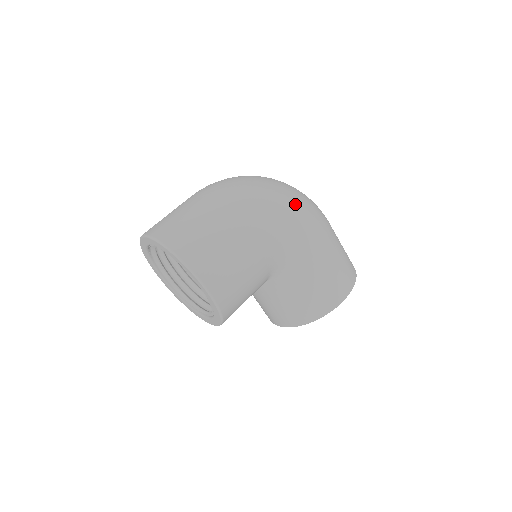
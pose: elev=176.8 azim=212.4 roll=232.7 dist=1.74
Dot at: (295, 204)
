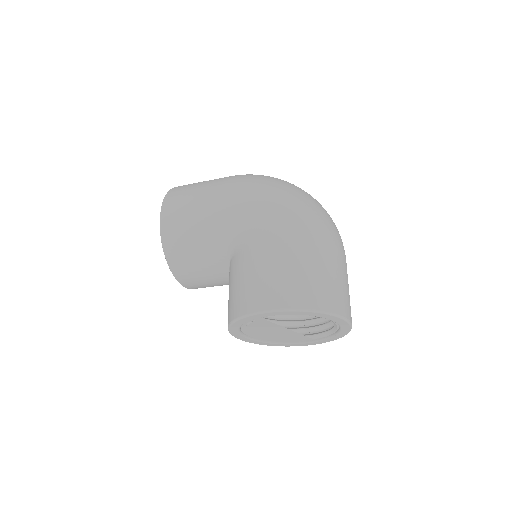
Dot at: (283, 195)
